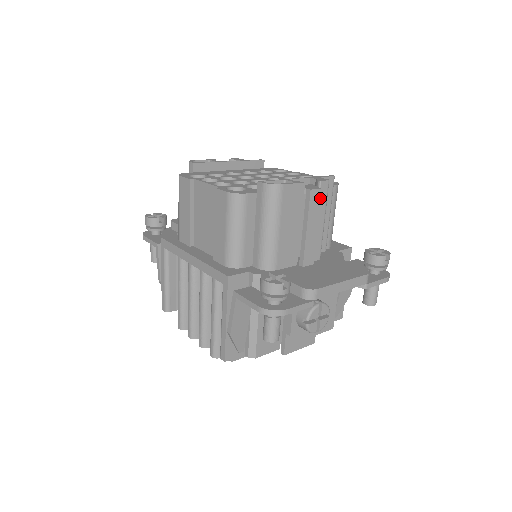
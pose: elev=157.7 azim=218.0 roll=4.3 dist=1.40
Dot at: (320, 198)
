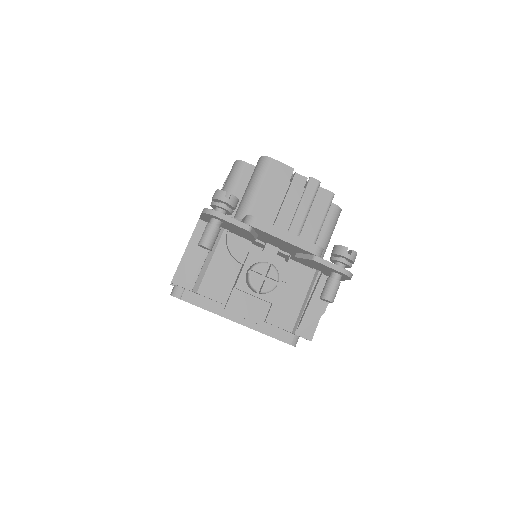
Dot at: (304, 185)
